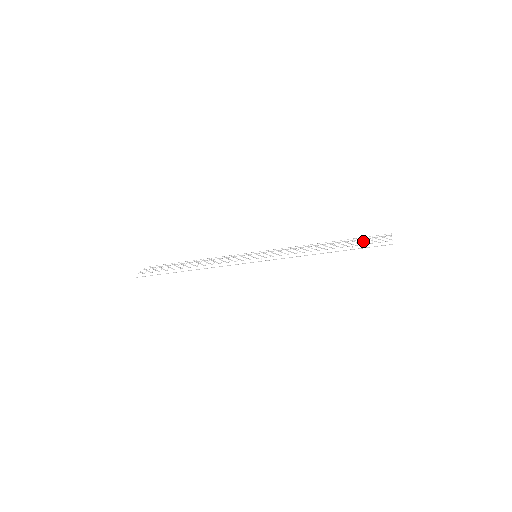
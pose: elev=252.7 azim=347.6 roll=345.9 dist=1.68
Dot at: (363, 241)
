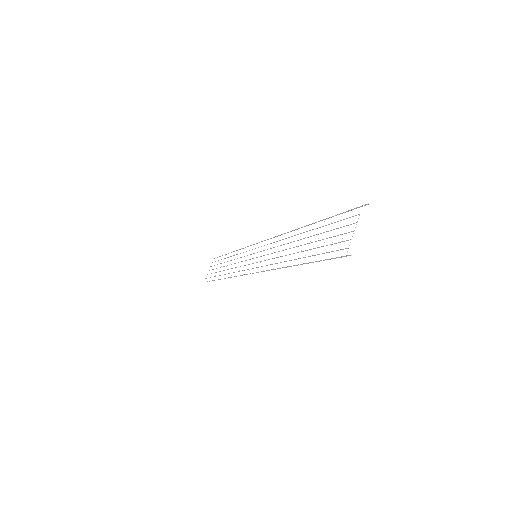
Dot at: occluded
